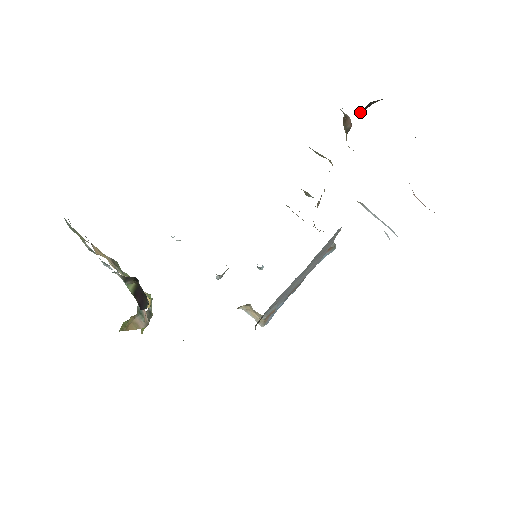
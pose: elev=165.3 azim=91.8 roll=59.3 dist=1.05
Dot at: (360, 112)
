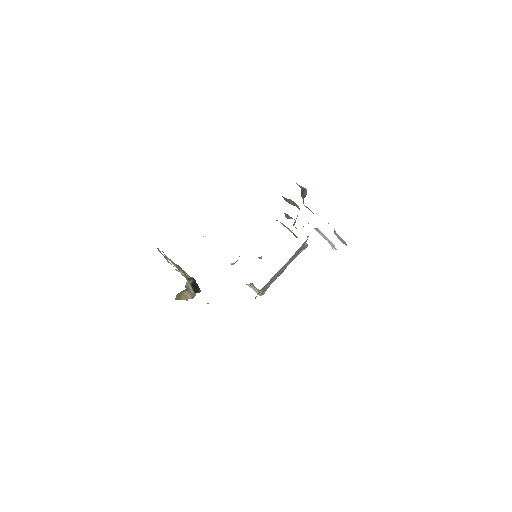
Dot at: occluded
